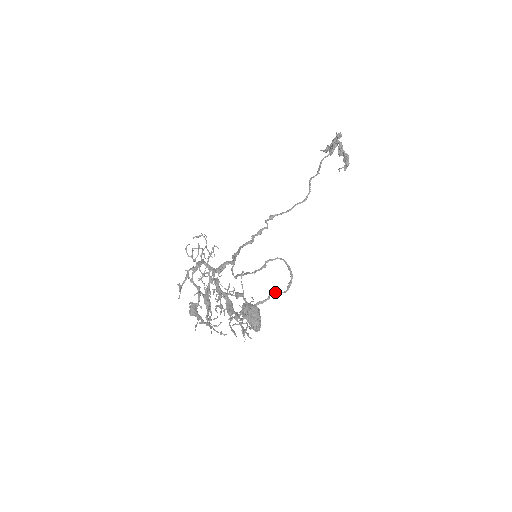
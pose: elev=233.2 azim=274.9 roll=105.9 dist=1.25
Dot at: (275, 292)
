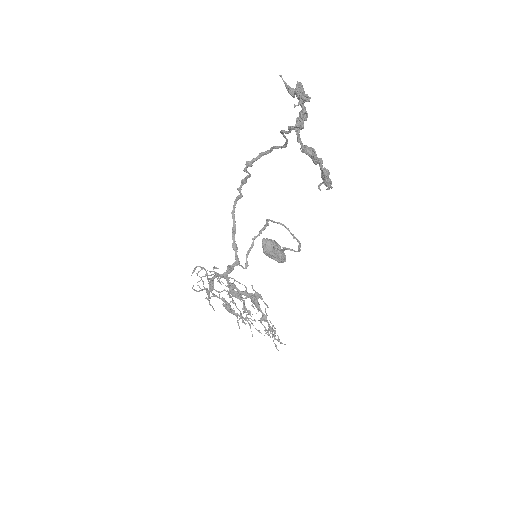
Dot at: occluded
